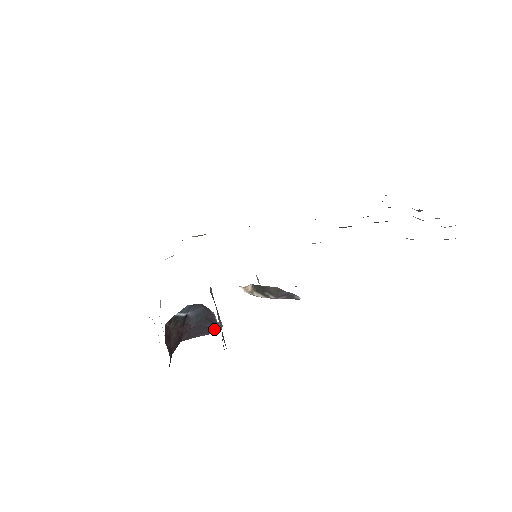
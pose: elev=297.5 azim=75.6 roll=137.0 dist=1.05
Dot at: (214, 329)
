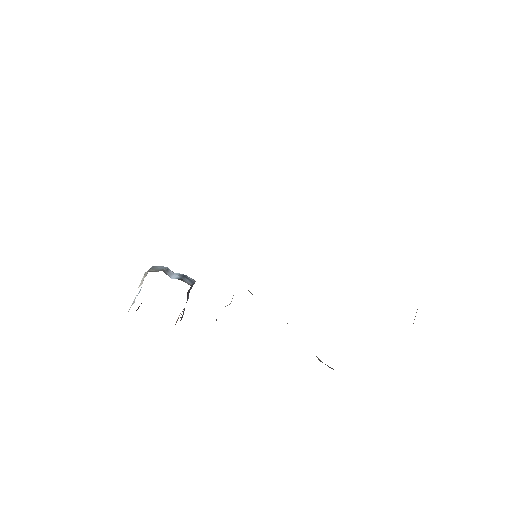
Dot at: occluded
